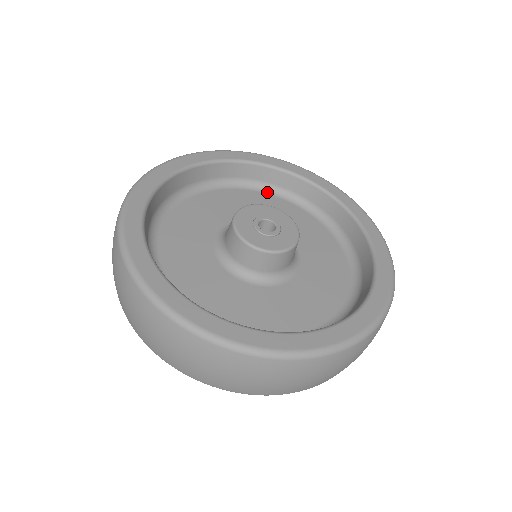
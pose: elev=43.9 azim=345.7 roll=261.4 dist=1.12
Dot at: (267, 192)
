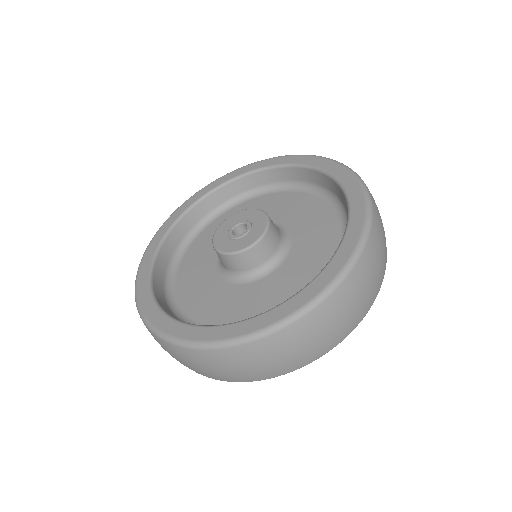
Dot at: (246, 200)
